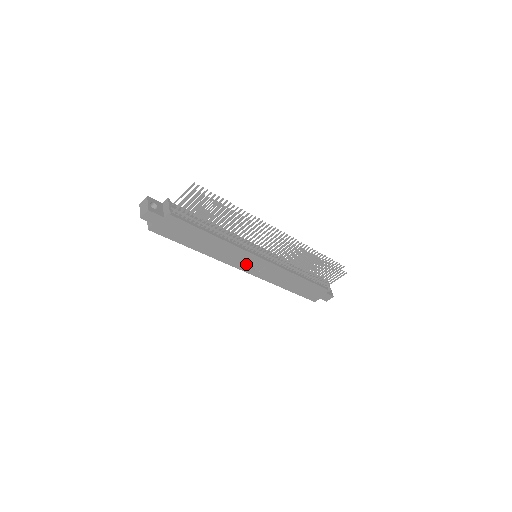
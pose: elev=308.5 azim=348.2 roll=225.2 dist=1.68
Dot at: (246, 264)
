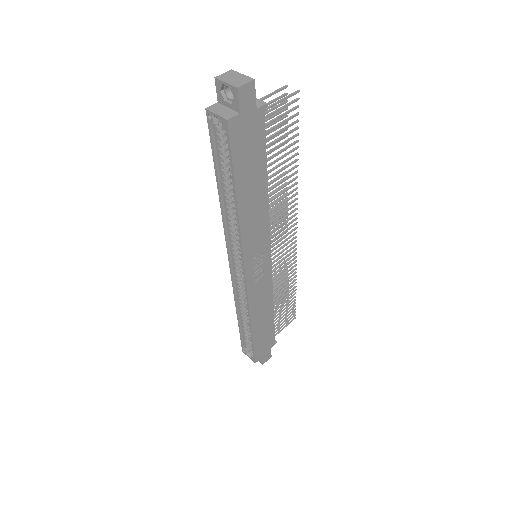
Dot at: (254, 261)
